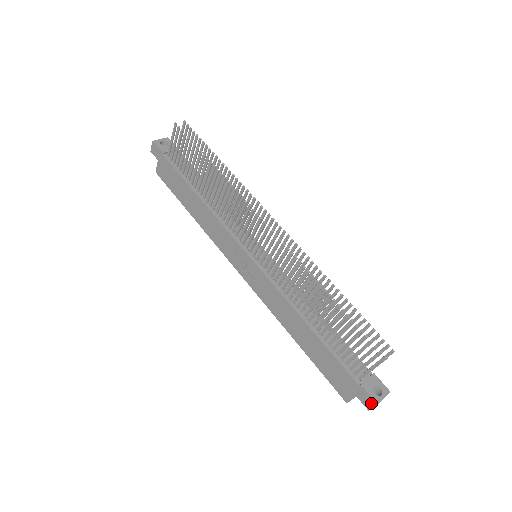
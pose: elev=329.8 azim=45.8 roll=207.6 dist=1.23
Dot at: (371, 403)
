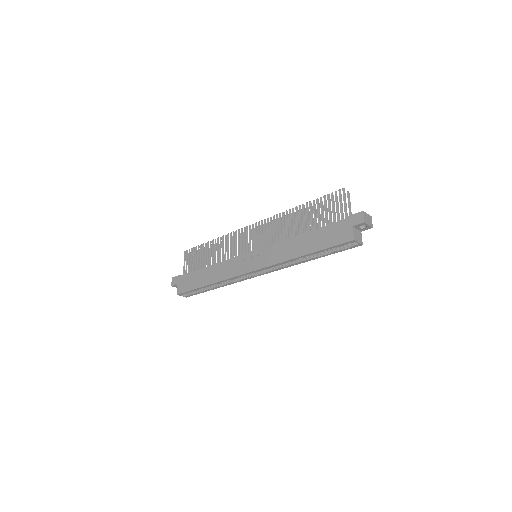
Dot at: (360, 216)
